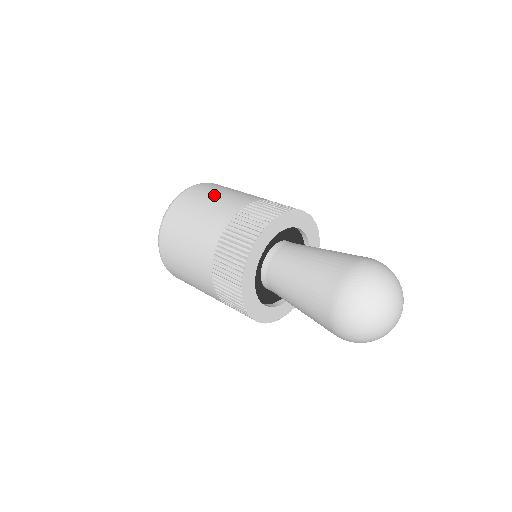
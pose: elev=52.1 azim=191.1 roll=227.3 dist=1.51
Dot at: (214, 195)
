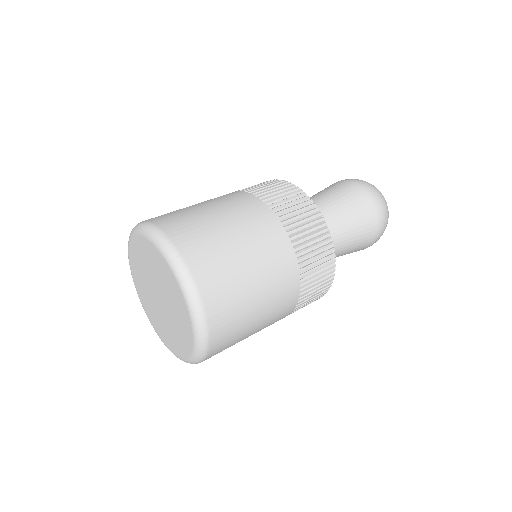
Dot at: (250, 282)
